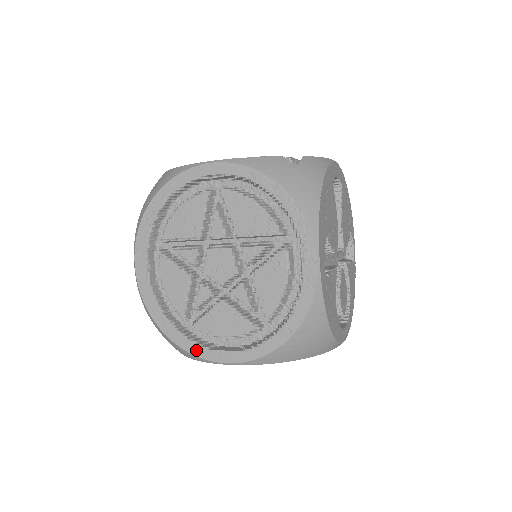
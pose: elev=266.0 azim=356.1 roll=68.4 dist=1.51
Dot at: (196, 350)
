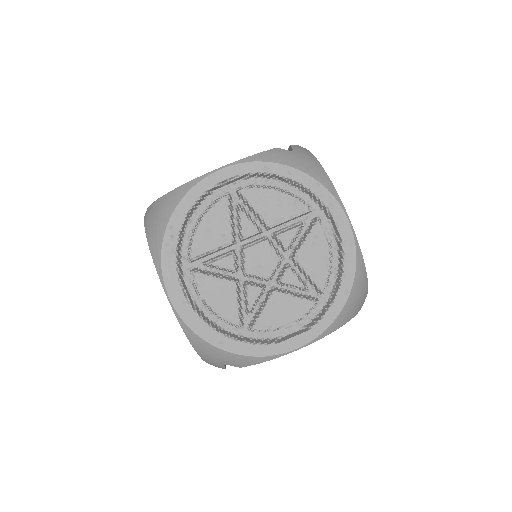
Dot at: (263, 350)
